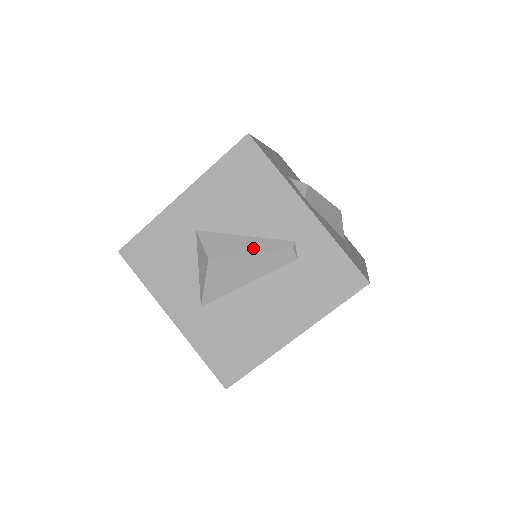
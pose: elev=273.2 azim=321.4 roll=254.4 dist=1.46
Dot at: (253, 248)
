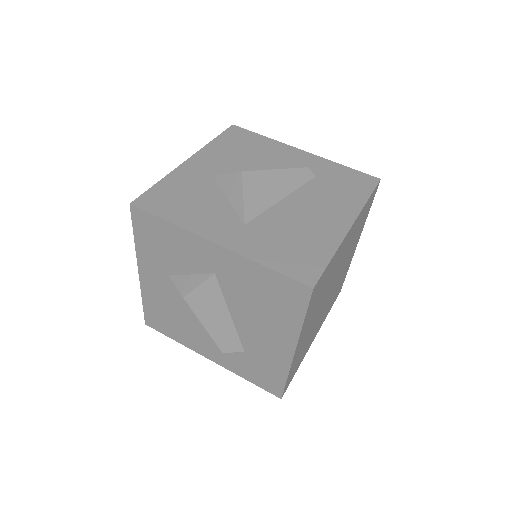
Dot at: occluded
